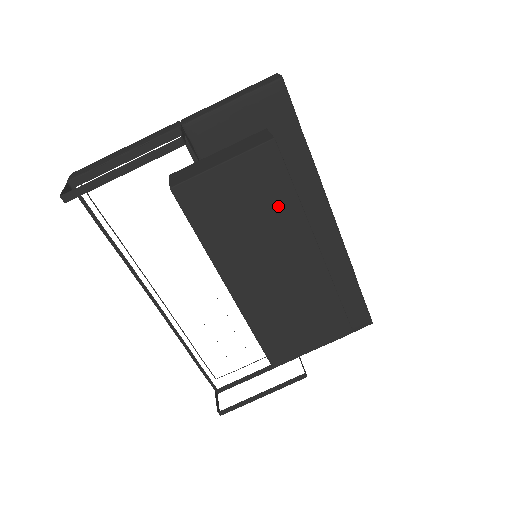
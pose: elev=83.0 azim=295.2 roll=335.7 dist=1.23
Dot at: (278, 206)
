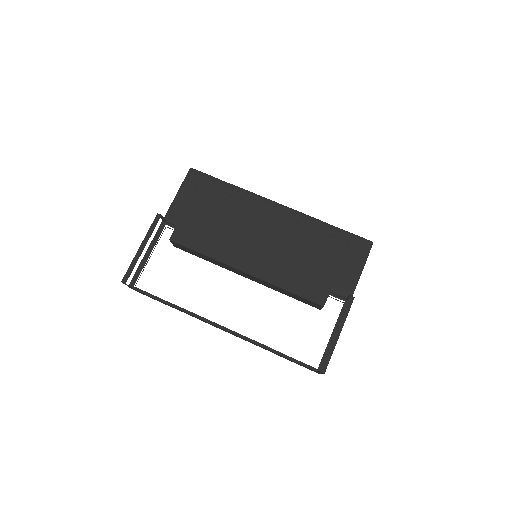
Dot at: (229, 208)
